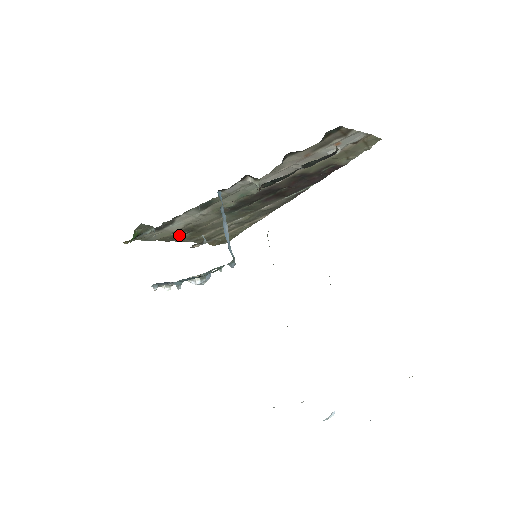
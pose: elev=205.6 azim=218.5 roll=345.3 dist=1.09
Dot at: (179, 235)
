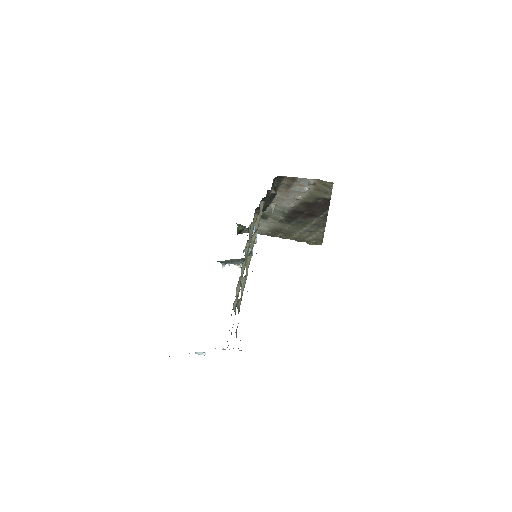
Dot at: (275, 234)
